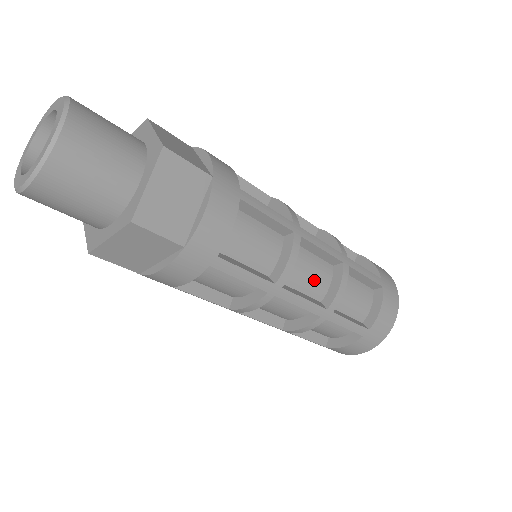
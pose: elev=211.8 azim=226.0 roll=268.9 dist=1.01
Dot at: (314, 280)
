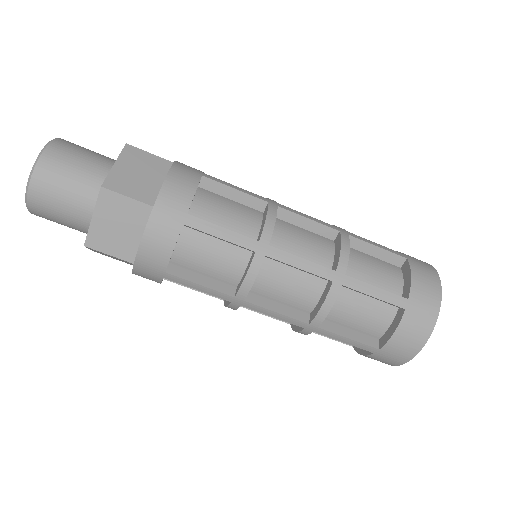
Dot at: (311, 248)
